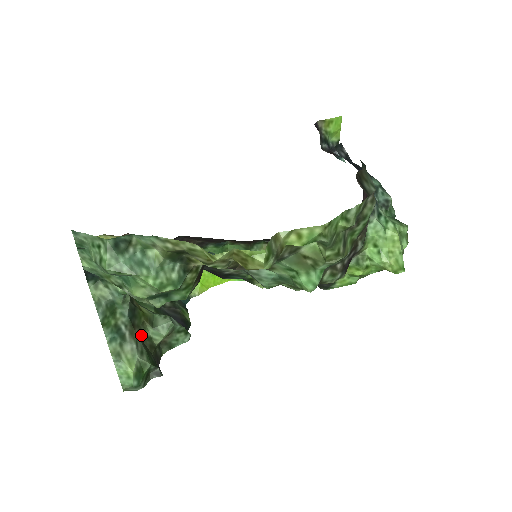
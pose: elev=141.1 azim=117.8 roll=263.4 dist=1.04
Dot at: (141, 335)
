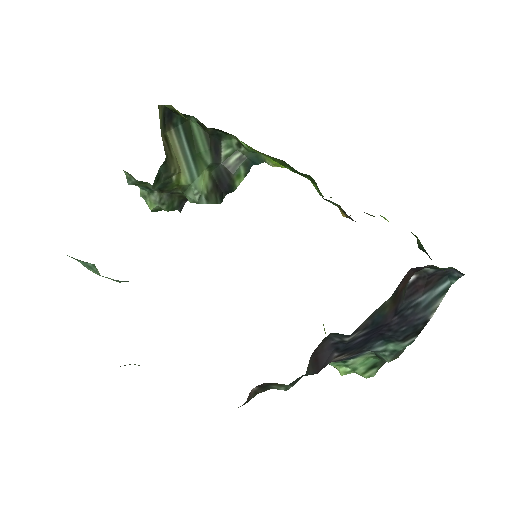
Dot at: (171, 192)
